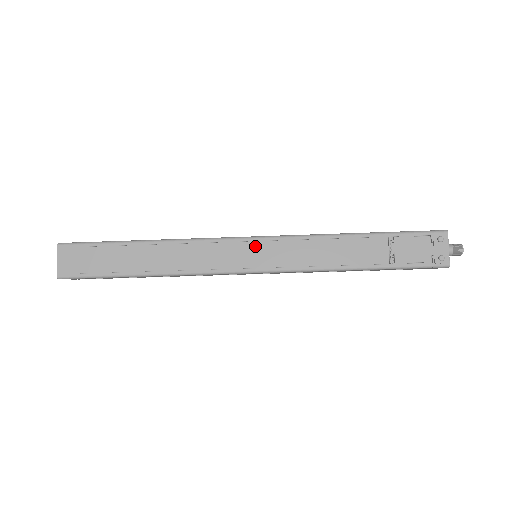
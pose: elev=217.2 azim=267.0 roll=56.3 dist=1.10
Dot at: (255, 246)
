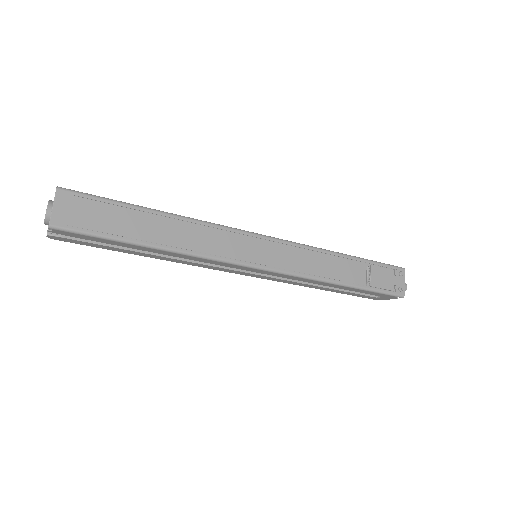
Dot at: (266, 244)
